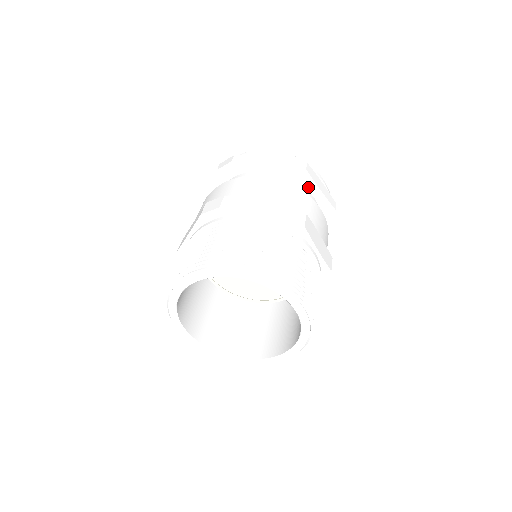
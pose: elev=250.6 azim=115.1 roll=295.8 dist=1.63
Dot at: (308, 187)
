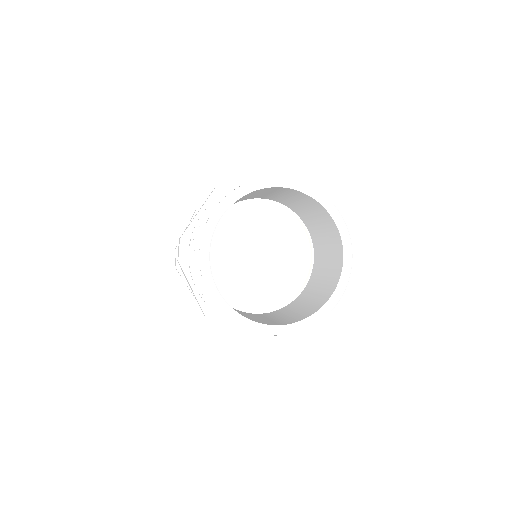
Dot at: occluded
